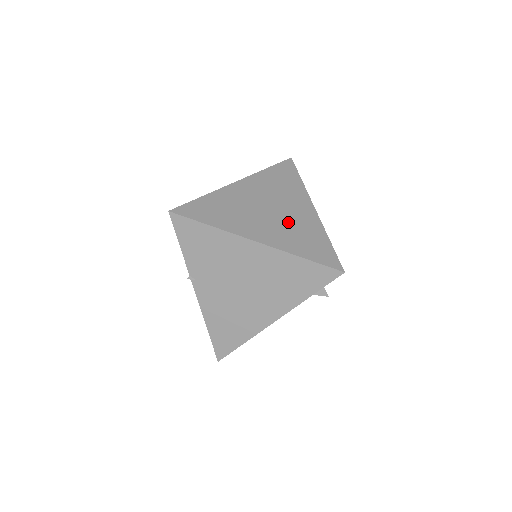
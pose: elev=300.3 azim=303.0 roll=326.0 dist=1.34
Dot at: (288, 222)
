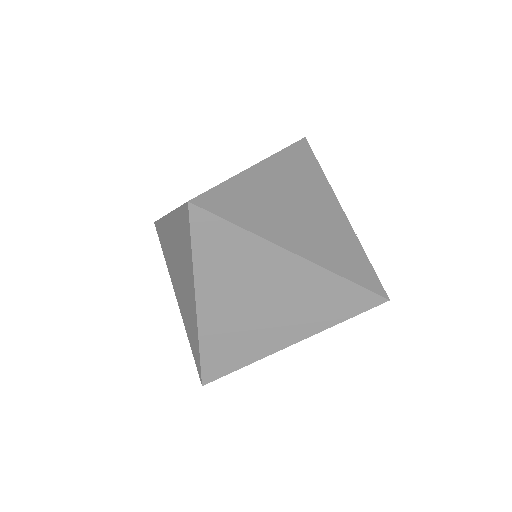
Dot at: (293, 301)
